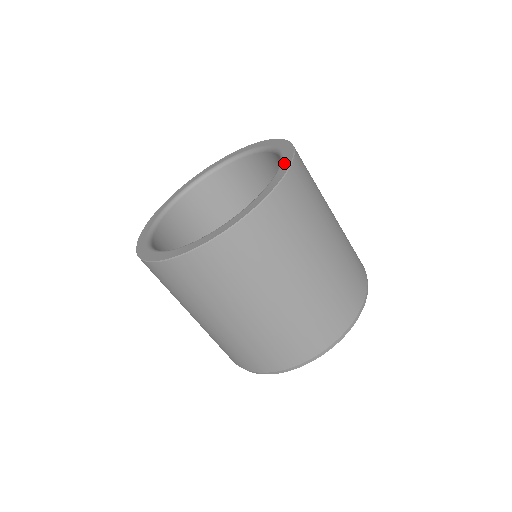
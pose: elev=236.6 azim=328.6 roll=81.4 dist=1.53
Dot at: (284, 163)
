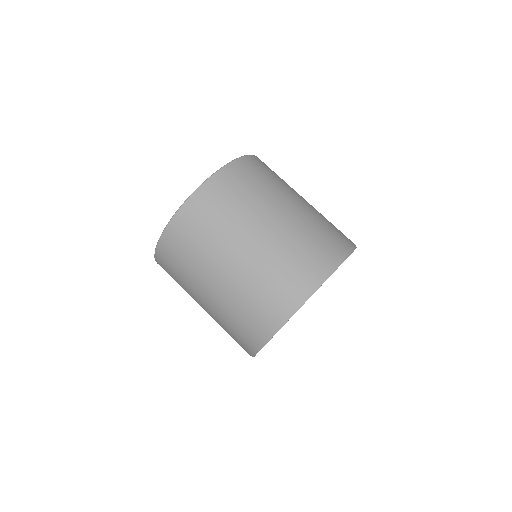
Dot at: occluded
